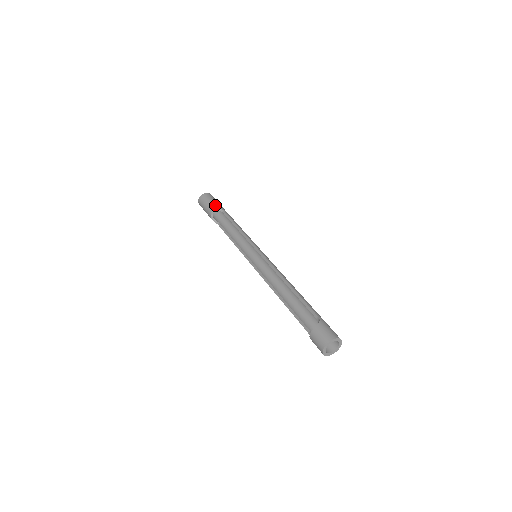
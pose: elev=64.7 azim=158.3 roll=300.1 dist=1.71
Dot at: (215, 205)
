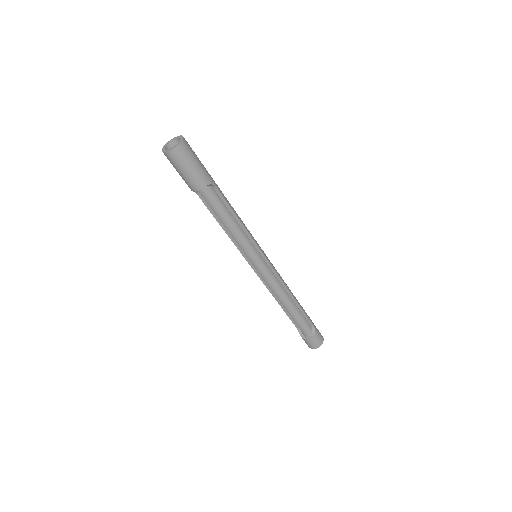
Dot at: (205, 178)
